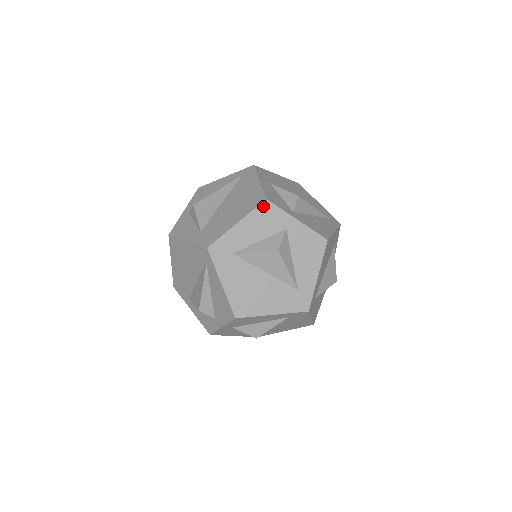
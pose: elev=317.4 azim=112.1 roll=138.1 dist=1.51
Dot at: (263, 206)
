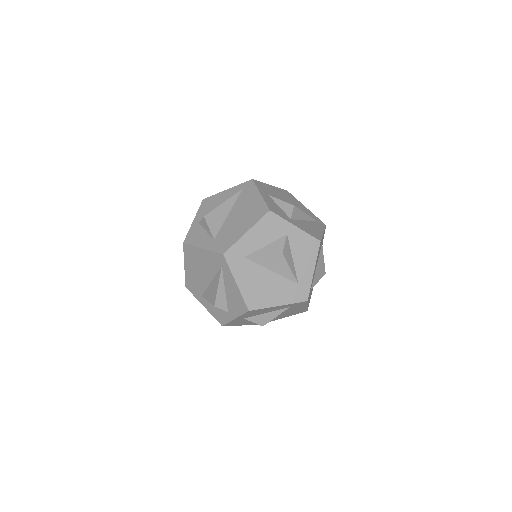
Dot at: (267, 216)
